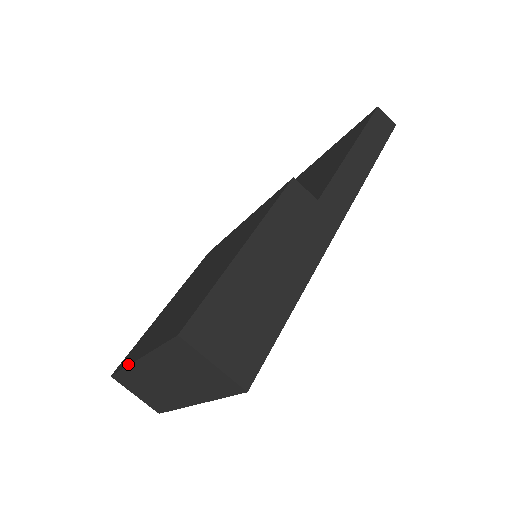
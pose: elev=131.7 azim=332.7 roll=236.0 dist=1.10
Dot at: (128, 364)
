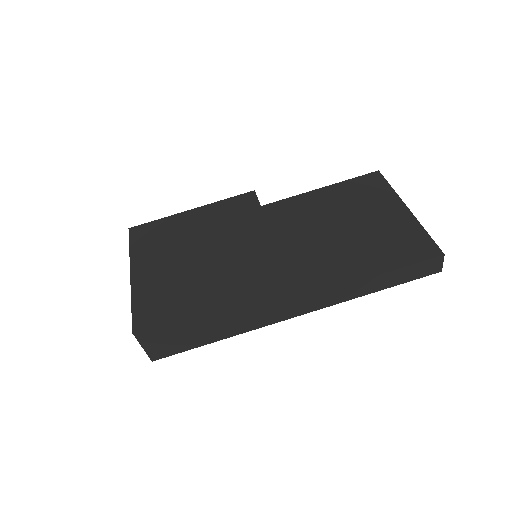
Dot at: (131, 257)
